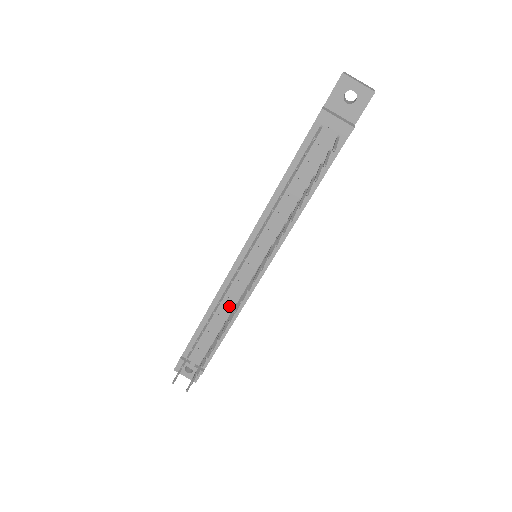
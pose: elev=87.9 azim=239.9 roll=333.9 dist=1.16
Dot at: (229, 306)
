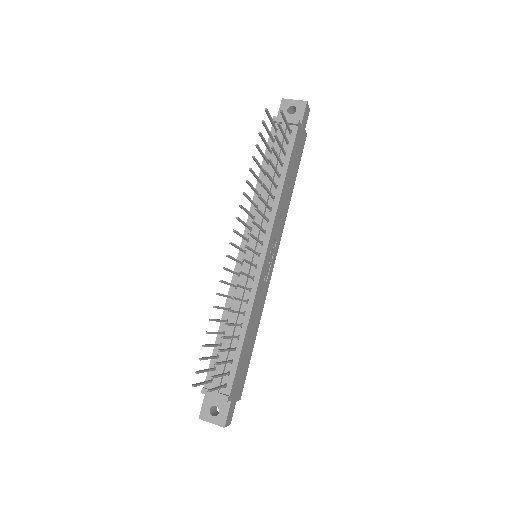
Dot at: (240, 303)
